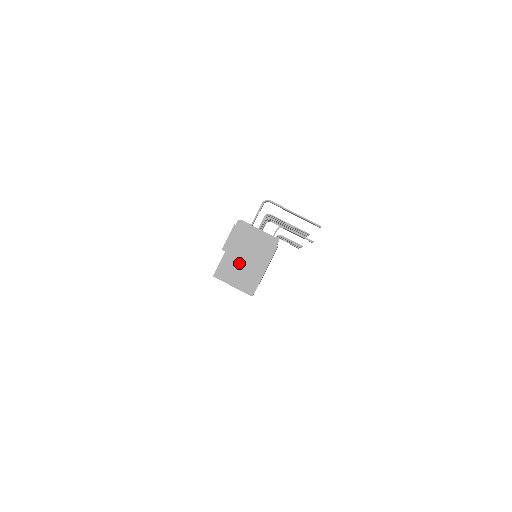
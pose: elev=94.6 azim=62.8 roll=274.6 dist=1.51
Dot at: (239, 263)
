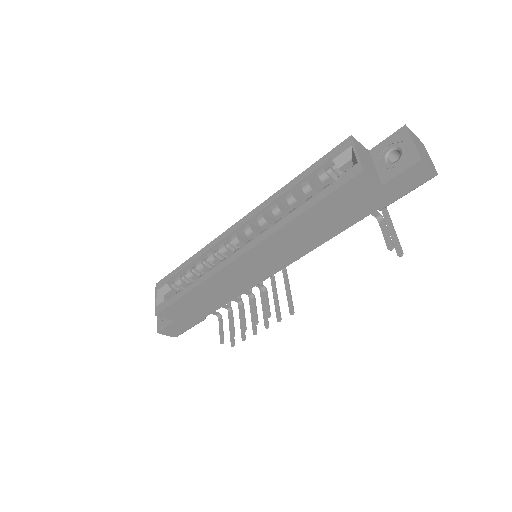
Dot at: (371, 161)
